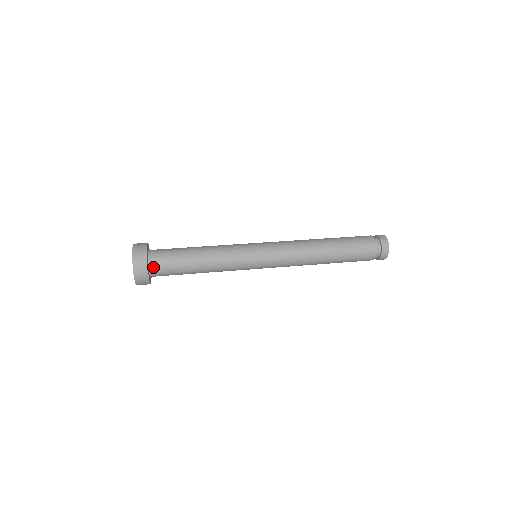
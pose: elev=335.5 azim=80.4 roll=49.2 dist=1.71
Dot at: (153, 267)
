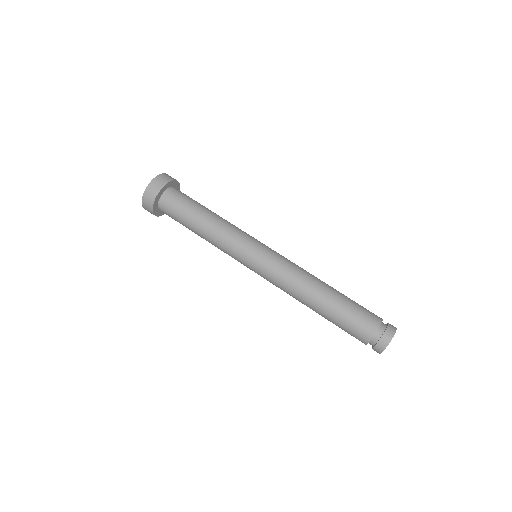
Dot at: (162, 210)
